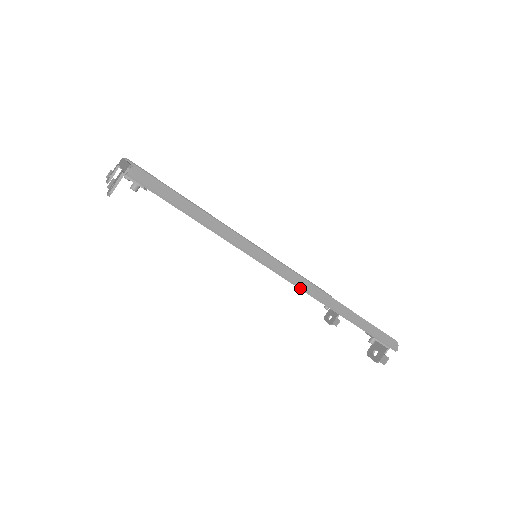
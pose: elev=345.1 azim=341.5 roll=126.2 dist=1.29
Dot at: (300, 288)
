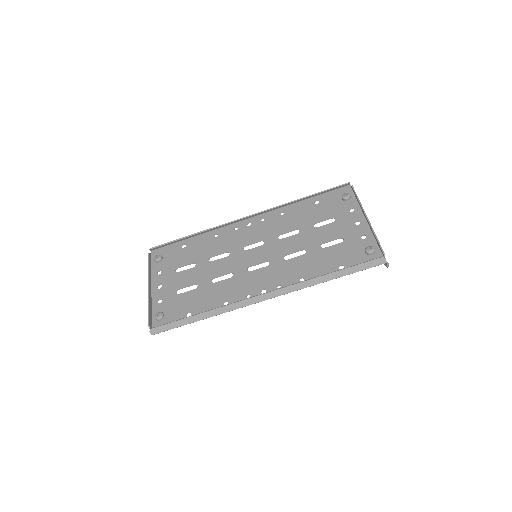
Dot at: occluded
